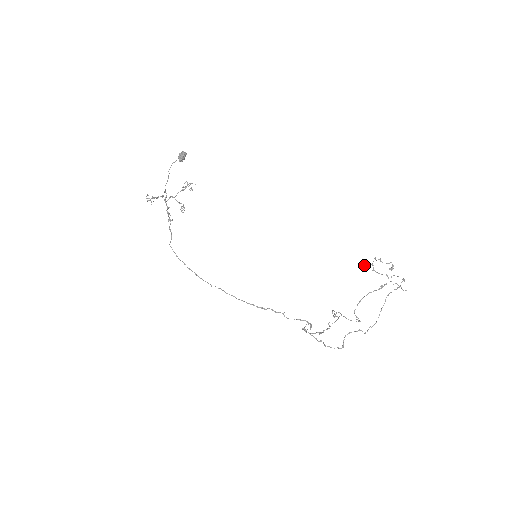
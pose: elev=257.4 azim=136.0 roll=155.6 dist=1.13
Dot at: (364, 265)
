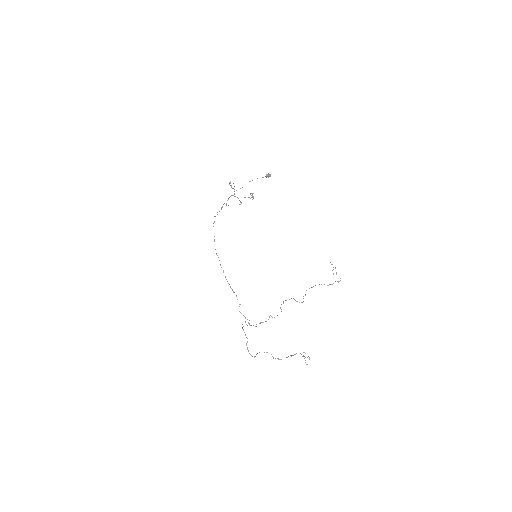
Dot at: occluded
